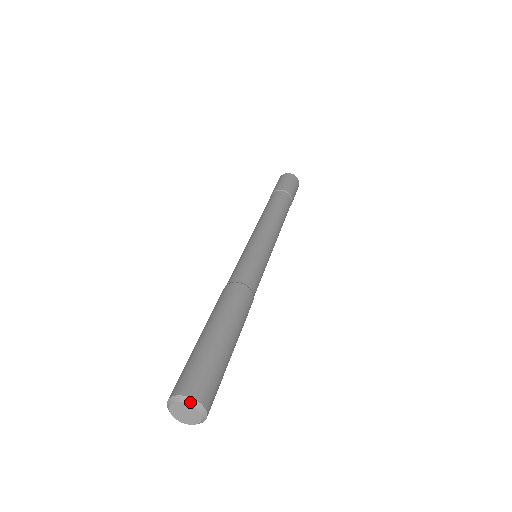
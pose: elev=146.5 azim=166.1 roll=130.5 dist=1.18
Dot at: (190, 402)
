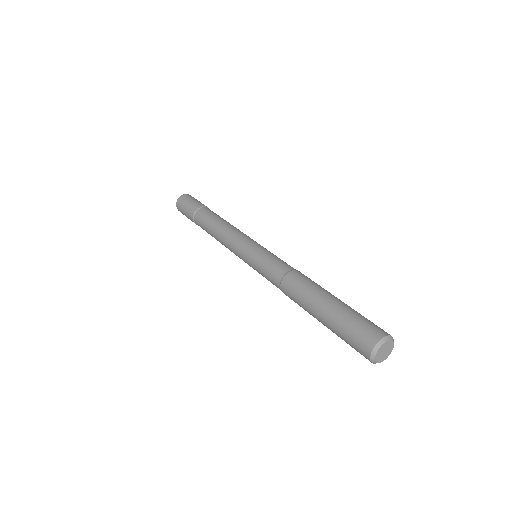
Dot at: (380, 345)
